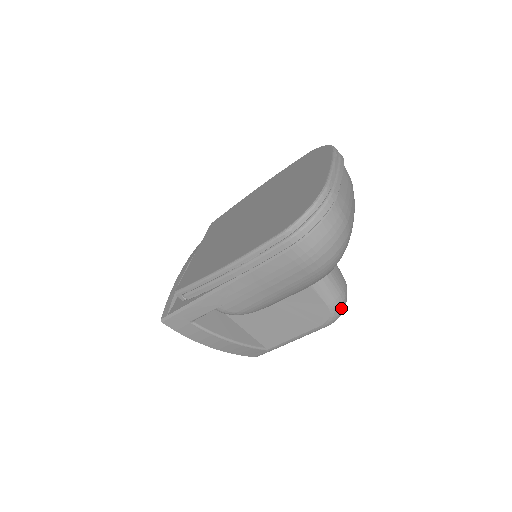
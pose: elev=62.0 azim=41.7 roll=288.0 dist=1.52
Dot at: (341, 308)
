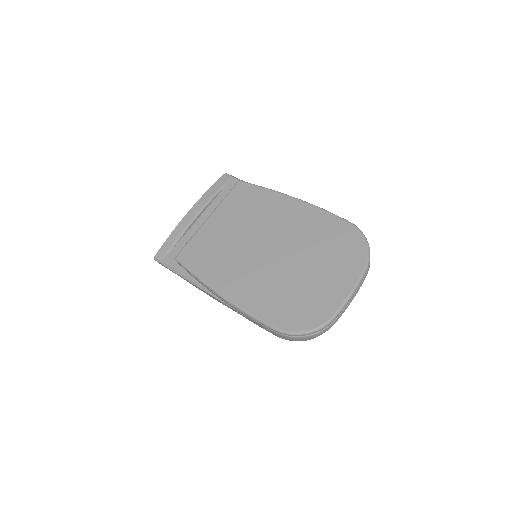
Dot at: occluded
